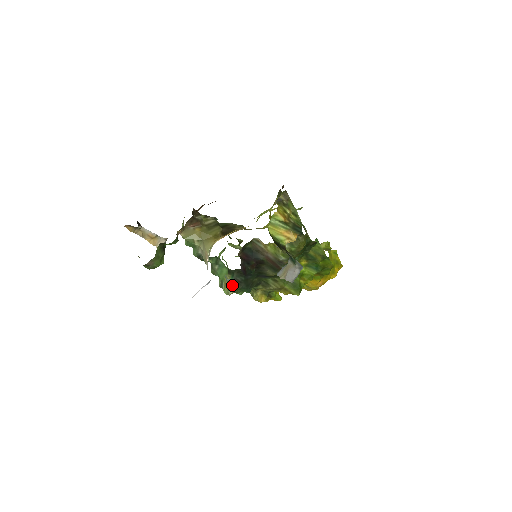
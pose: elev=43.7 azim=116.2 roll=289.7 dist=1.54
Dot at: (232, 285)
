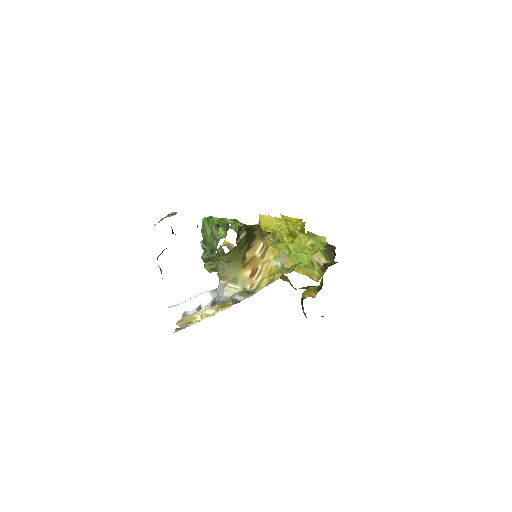
Dot at: occluded
